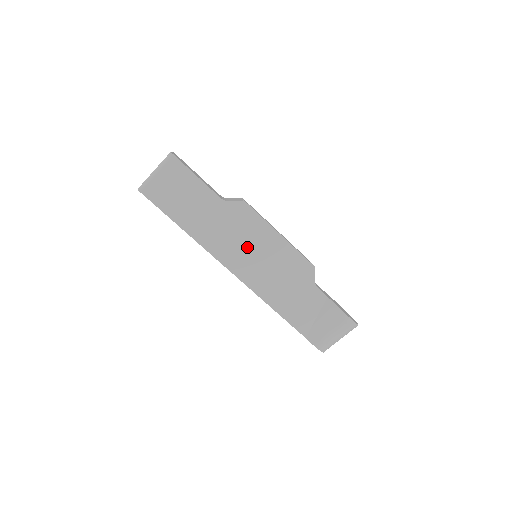
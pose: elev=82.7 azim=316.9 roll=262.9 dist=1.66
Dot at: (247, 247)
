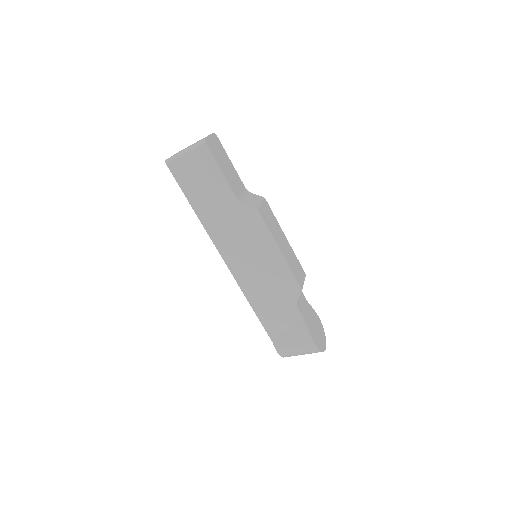
Dot at: (247, 249)
